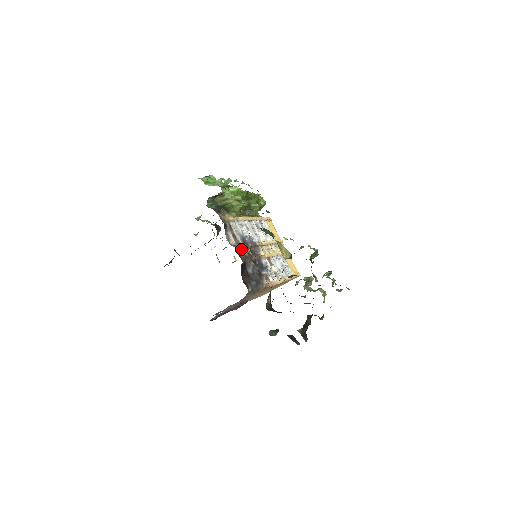
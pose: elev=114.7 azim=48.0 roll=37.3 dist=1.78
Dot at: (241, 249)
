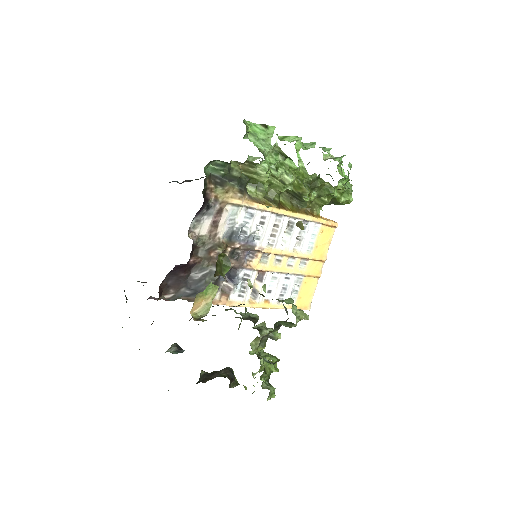
Dot at: (209, 245)
